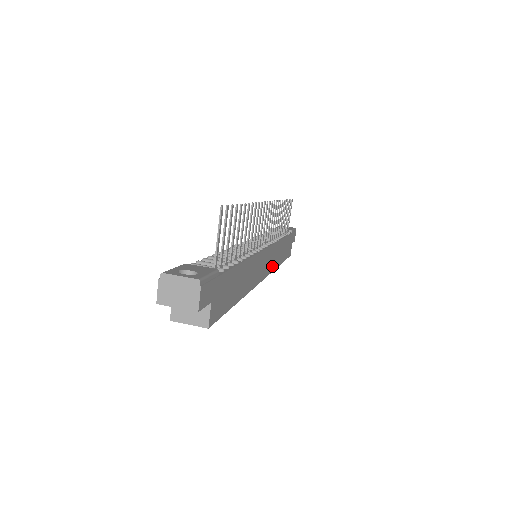
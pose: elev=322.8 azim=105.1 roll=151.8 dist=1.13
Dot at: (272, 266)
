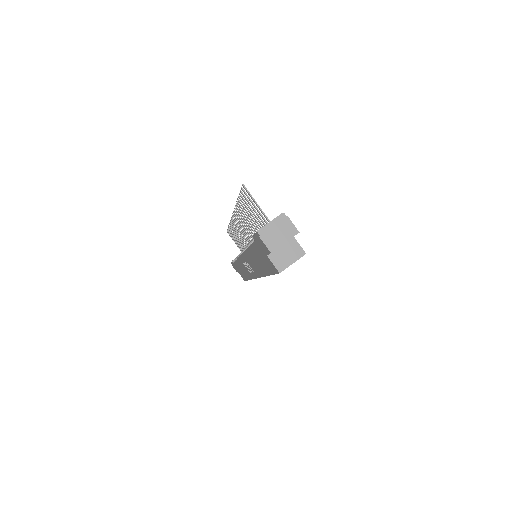
Dot at: occluded
